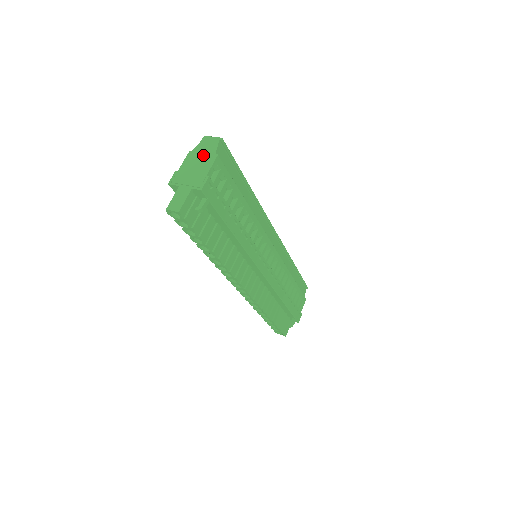
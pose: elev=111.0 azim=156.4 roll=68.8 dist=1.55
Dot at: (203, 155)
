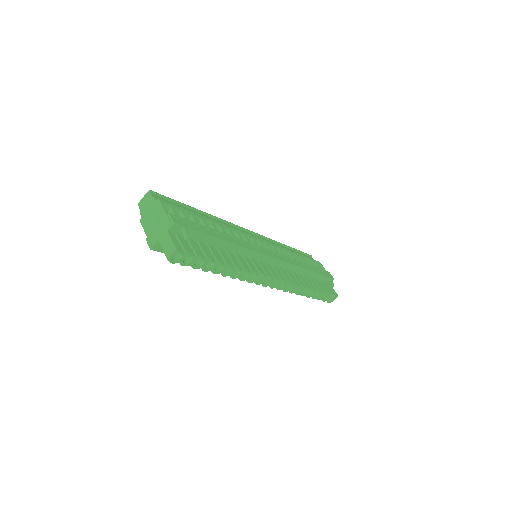
Dot at: (150, 211)
